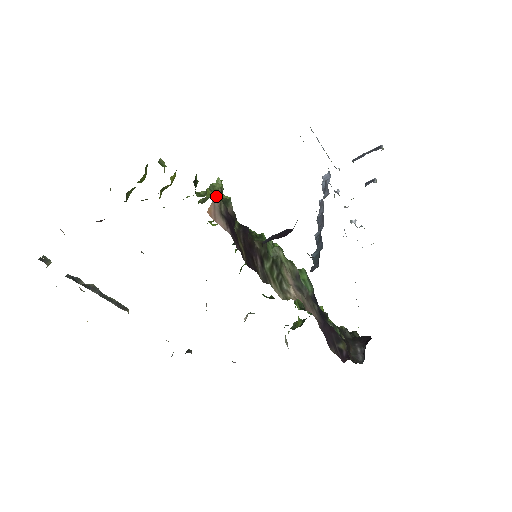
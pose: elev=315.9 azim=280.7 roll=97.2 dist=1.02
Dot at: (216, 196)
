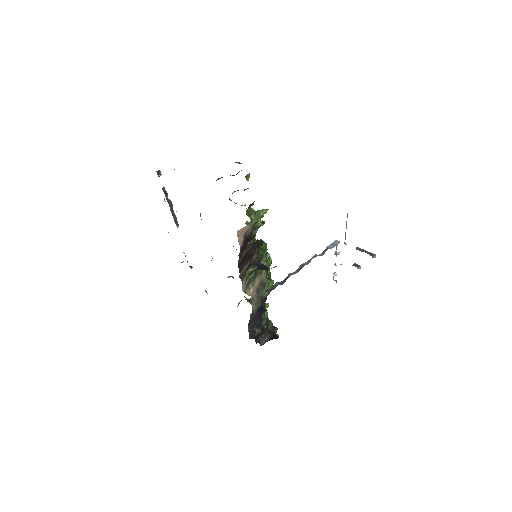
Dot at: (251, 223)
